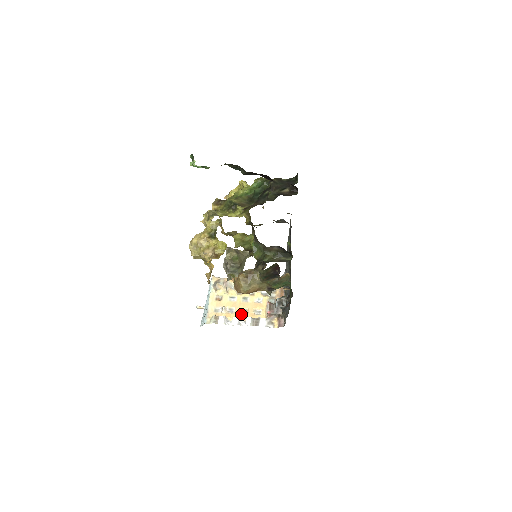
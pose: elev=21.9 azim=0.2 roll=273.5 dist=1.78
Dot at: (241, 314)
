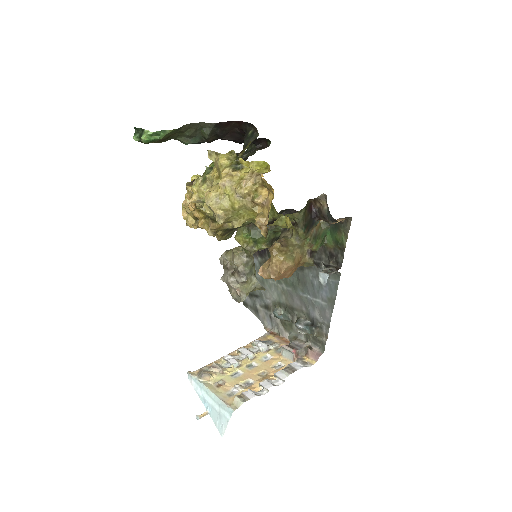
Dot at: (263, 378)
